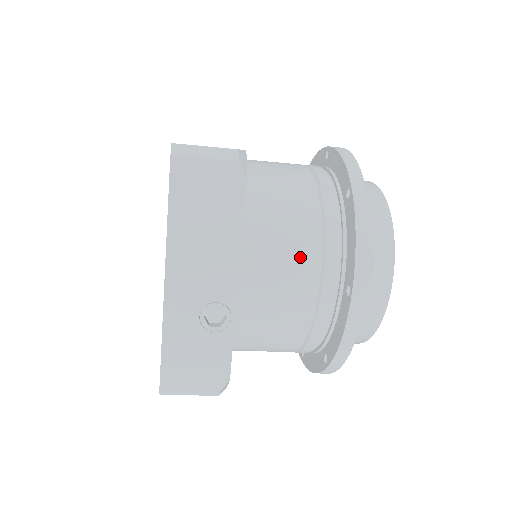
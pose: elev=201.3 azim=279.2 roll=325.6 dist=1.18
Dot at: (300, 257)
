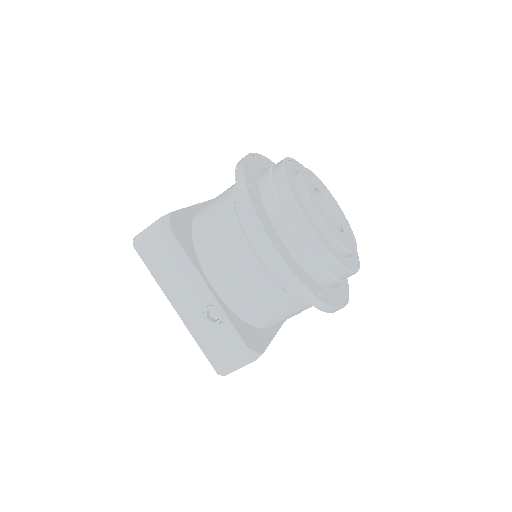
Dot at: (235, 250)
